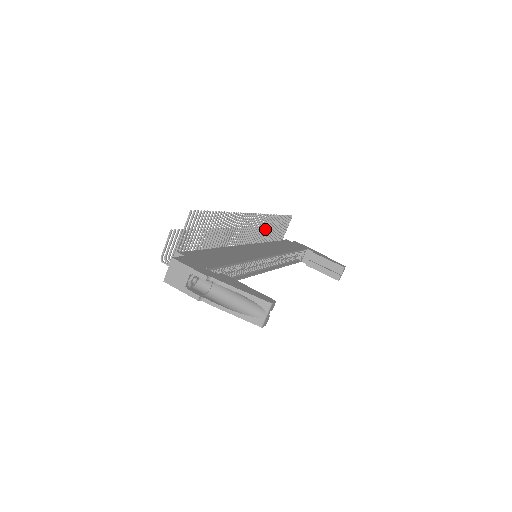
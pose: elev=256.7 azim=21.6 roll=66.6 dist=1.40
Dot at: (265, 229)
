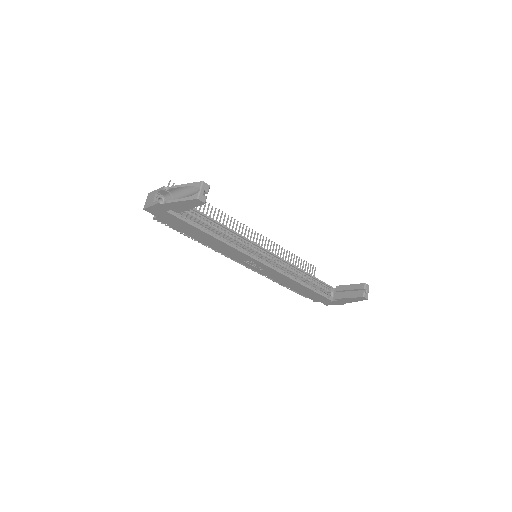
Dot at: occluded
